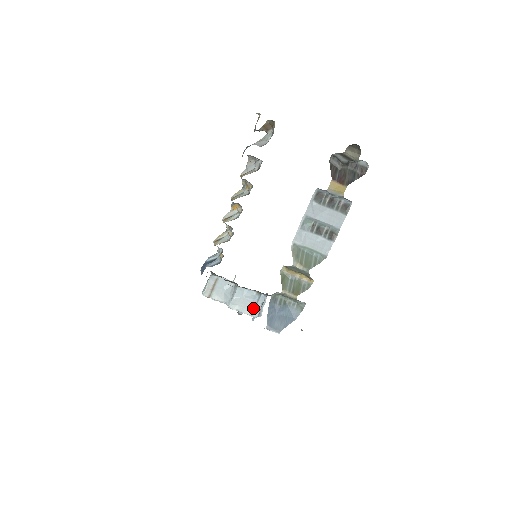
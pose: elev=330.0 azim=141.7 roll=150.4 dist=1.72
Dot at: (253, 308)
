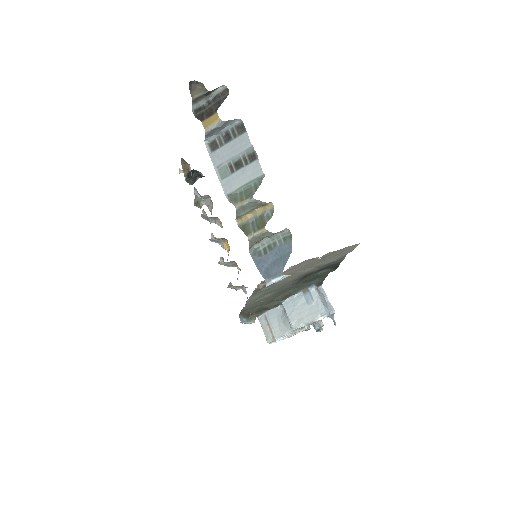
Dot at: (314, 309)
